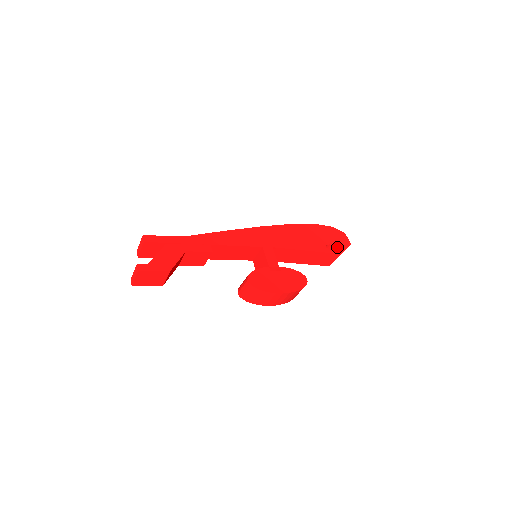
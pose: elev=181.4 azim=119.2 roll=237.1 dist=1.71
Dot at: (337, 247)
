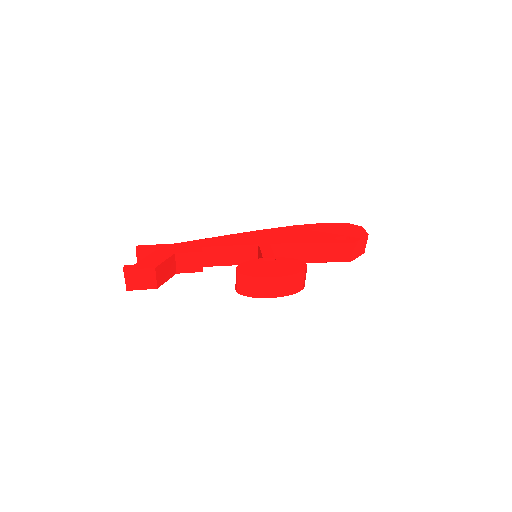
Dot at: (350, 238)
